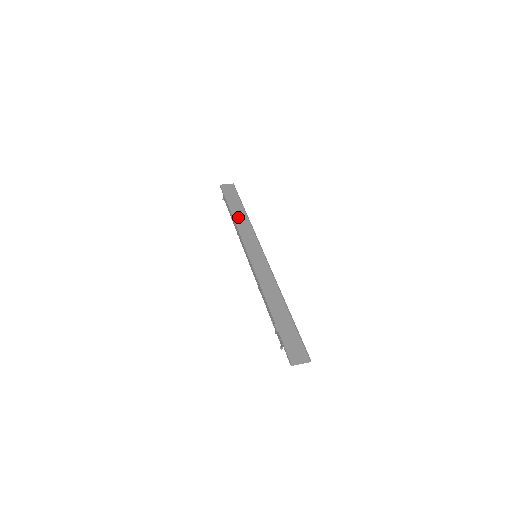
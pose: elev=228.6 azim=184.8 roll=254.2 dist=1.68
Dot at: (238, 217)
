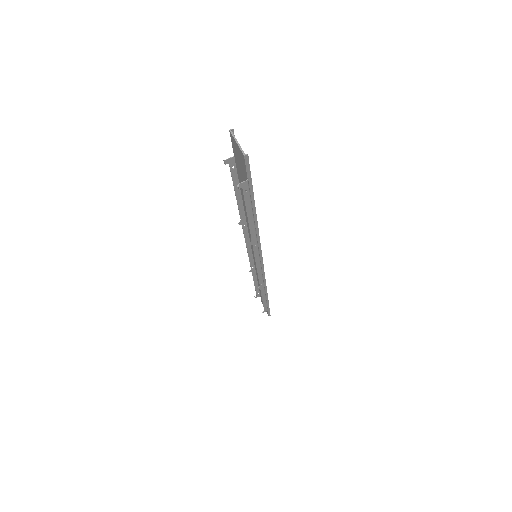
Dot at: occluded
